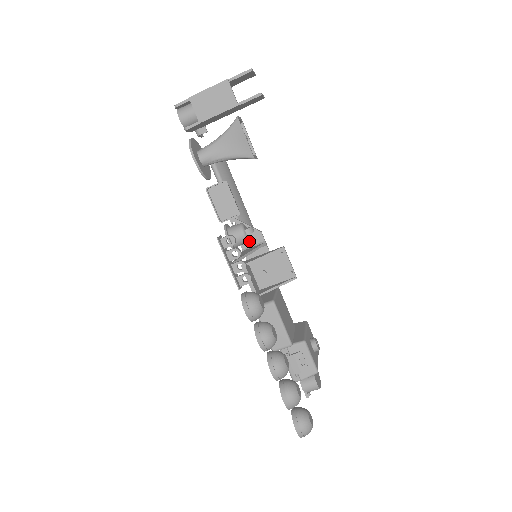
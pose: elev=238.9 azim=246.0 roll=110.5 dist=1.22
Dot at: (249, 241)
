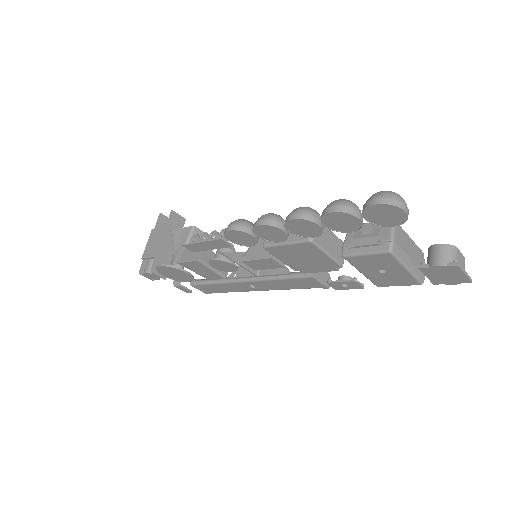
Dot at: occluded
